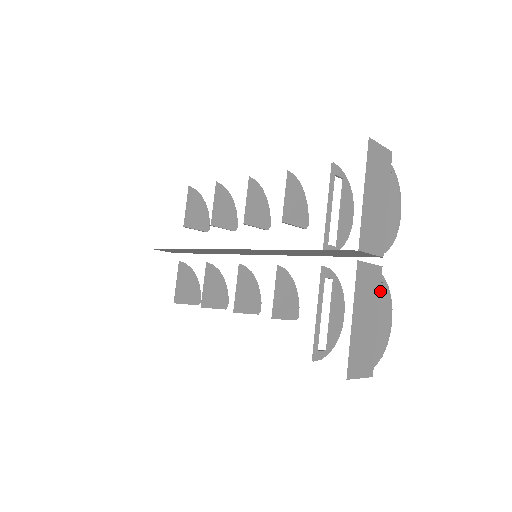
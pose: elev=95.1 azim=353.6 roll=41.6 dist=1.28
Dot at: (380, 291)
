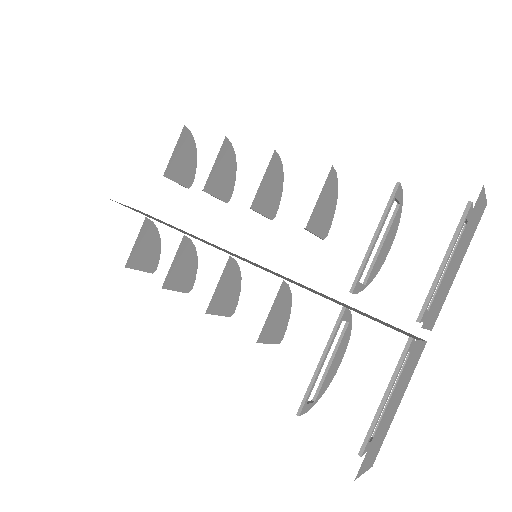
Dot at: (405, 361)
